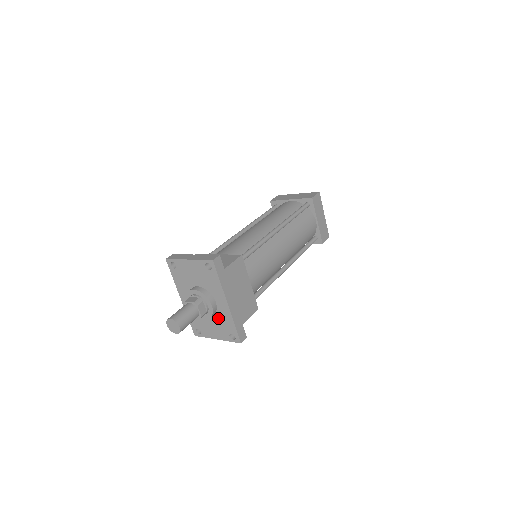
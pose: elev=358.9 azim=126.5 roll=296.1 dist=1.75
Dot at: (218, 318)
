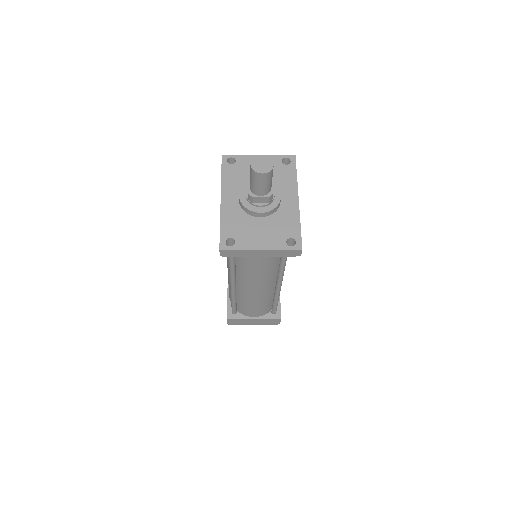
Dot at: (276, 219)
